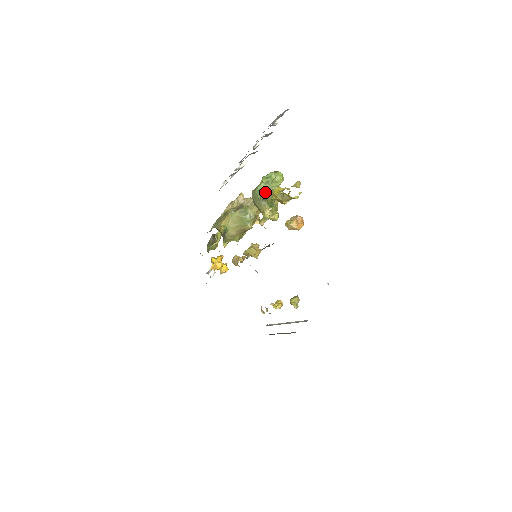
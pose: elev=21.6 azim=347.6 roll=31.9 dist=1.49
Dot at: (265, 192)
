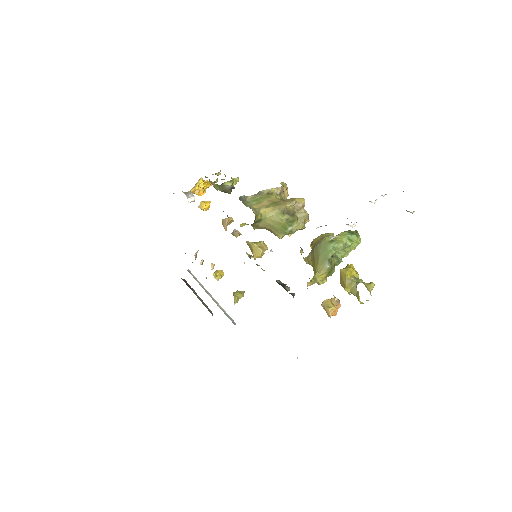
Dot at: (336, 252)
